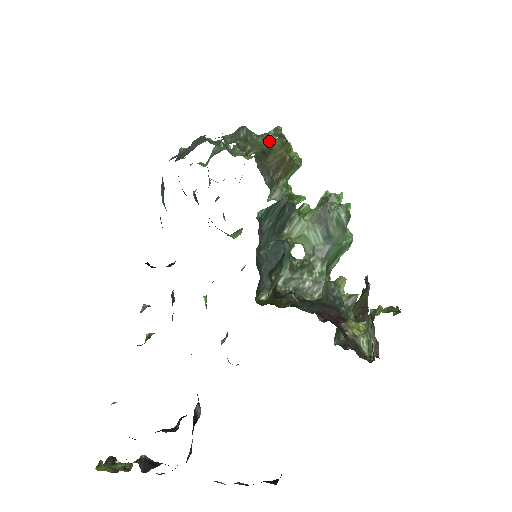
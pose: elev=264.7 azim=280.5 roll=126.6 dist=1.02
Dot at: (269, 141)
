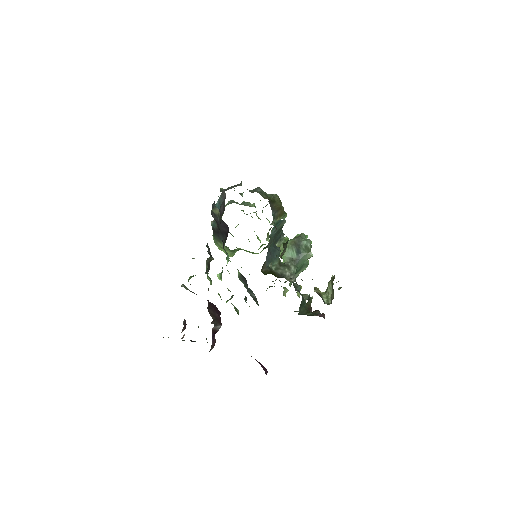
Dot at: (274, 197)
